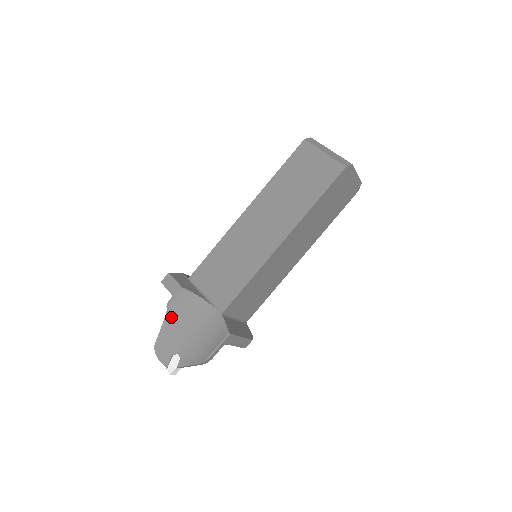
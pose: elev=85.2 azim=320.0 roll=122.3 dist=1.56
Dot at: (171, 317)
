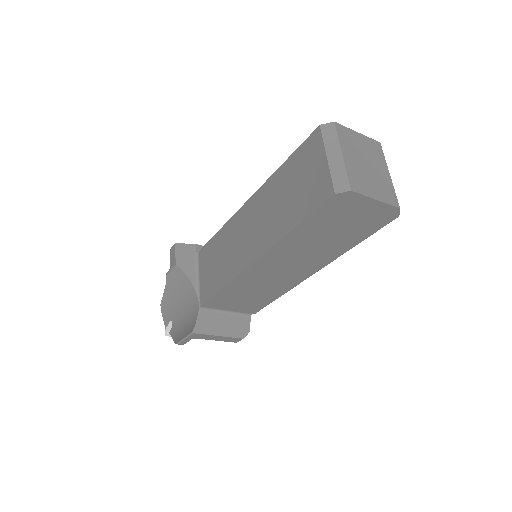
Dot at: (170, 287)
